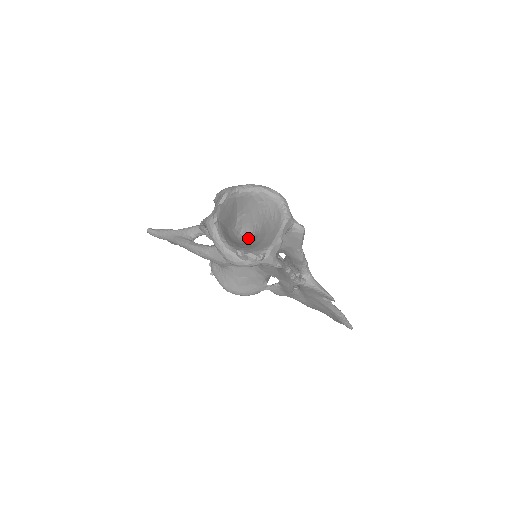
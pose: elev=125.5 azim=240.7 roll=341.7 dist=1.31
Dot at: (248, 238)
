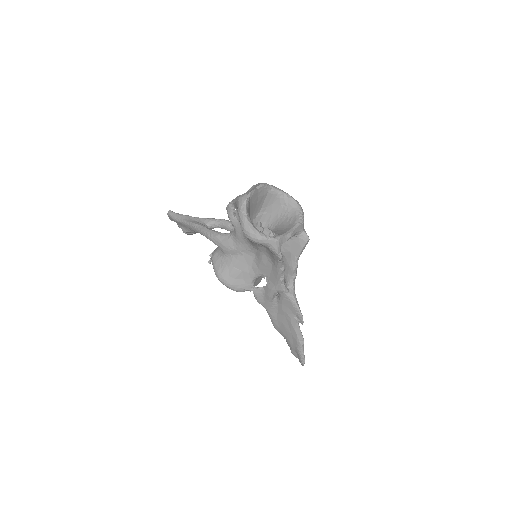
Dot at: occluded
